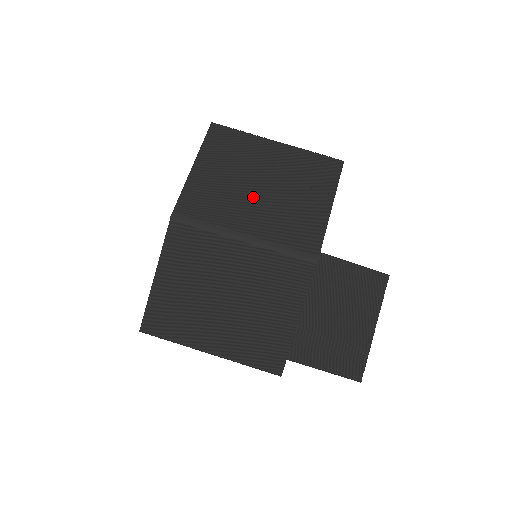
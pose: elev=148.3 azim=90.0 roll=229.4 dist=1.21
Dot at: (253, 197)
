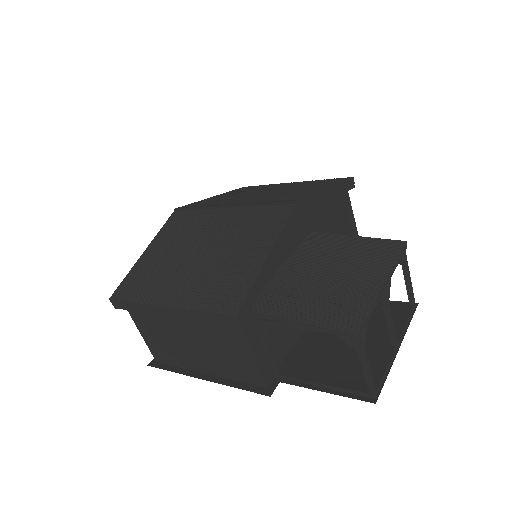
Dot at: (254, 195)
